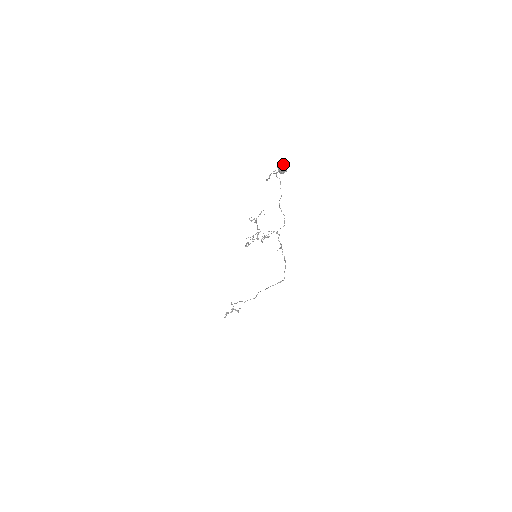
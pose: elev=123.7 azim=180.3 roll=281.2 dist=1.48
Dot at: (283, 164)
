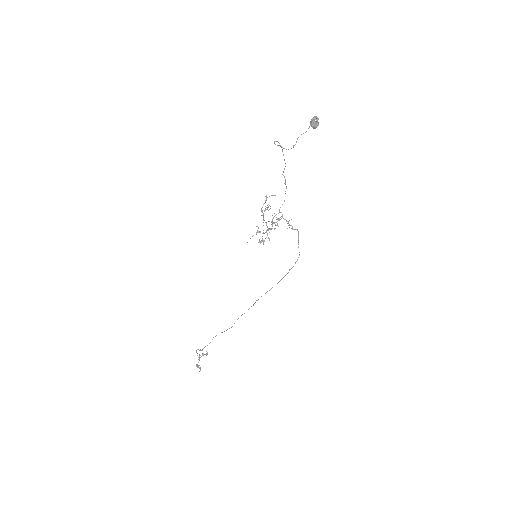
Dot at: (317, 117)
